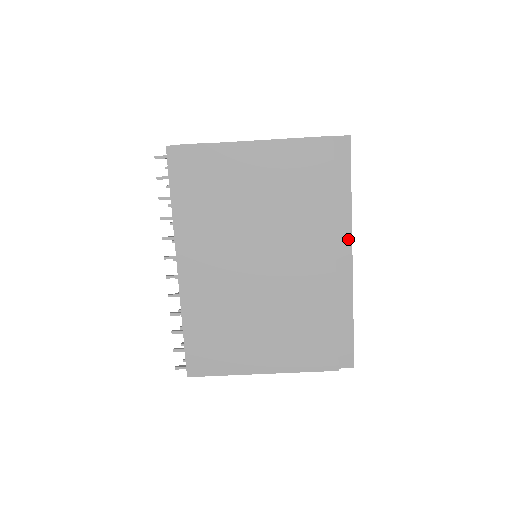
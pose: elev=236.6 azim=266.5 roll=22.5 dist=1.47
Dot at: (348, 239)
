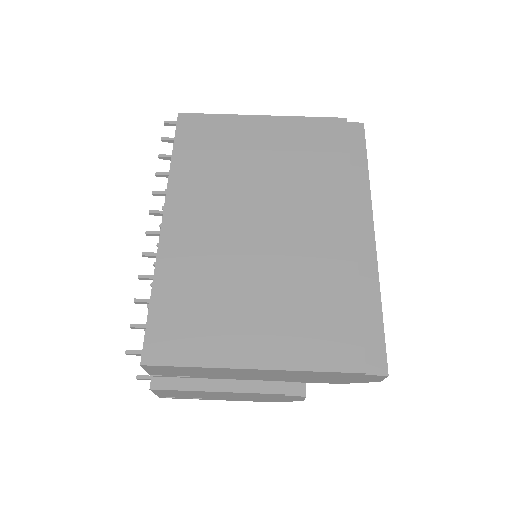
Dot at: (368, 212)
